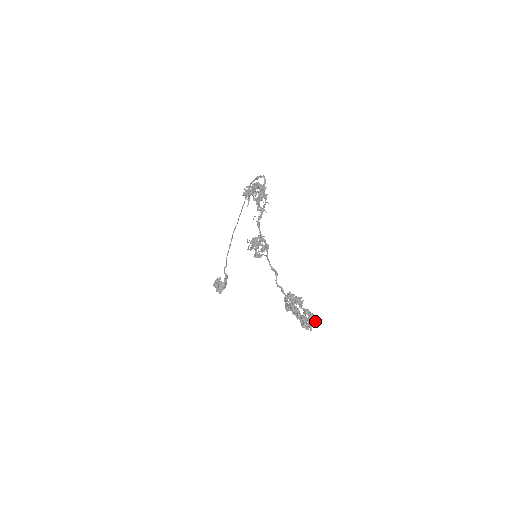
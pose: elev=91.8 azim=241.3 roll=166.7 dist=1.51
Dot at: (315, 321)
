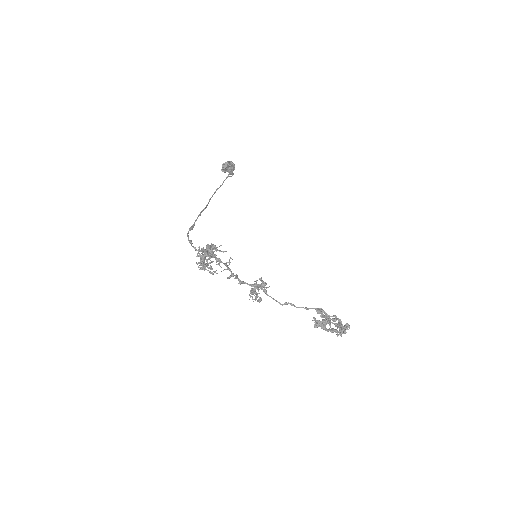
Dot at: (347, 328)
